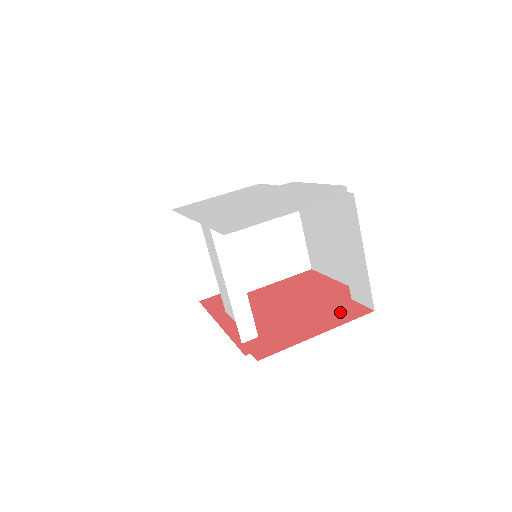
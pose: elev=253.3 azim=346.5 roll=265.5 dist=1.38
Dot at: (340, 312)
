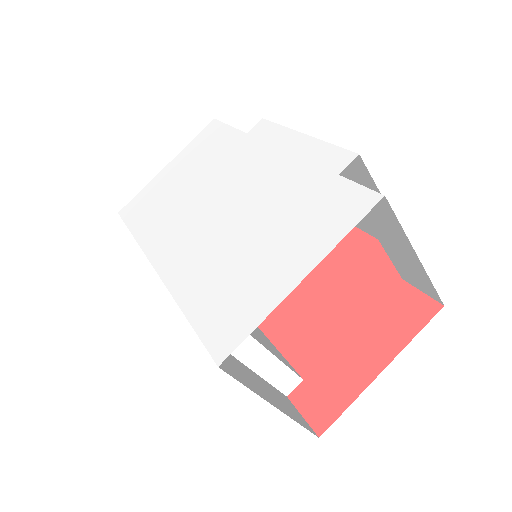
Dot at: (396, 313)
